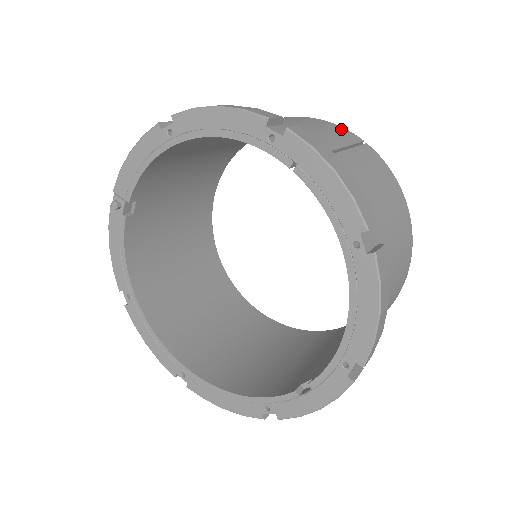
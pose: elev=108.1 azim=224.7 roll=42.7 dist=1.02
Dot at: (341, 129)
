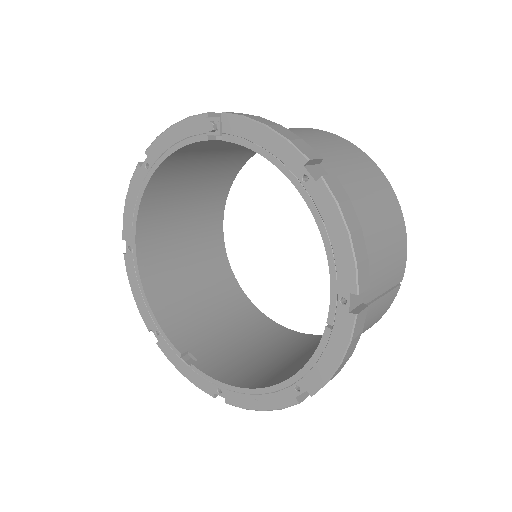
Dot at: (403, 262)
